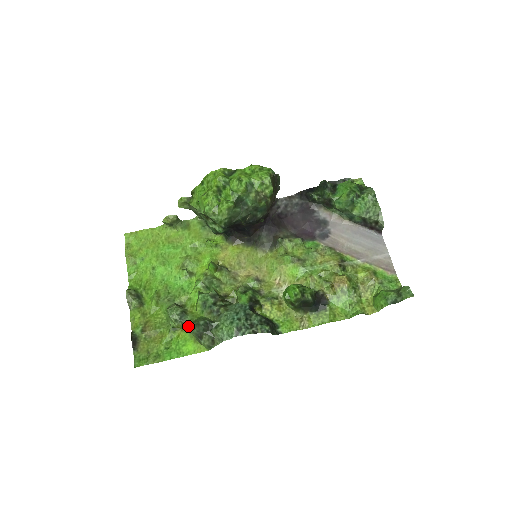
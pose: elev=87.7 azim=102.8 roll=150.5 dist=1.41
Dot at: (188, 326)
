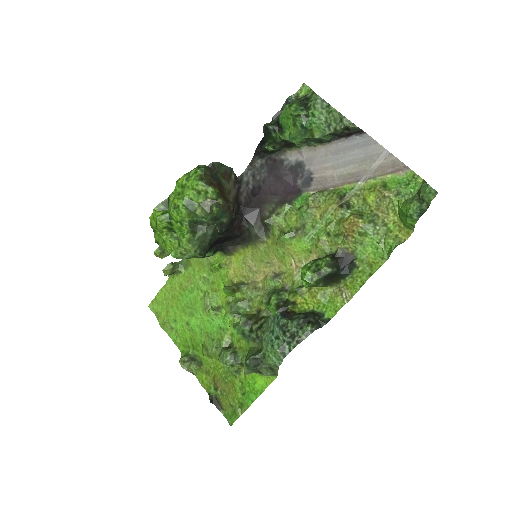
Dot at: occluded
